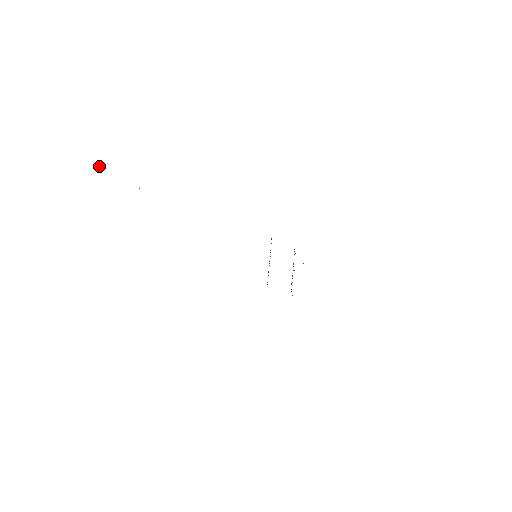
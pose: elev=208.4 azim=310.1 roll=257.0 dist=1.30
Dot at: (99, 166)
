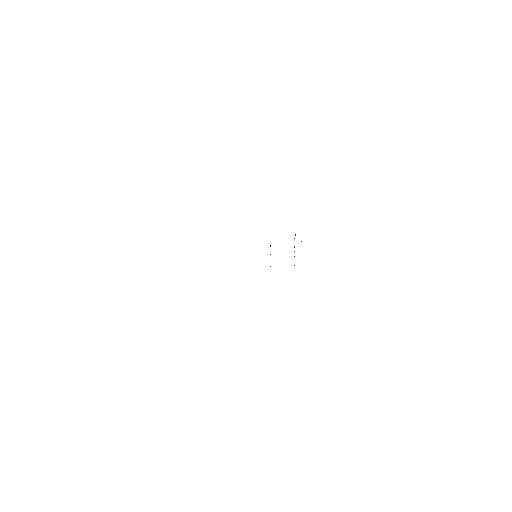
Dot at: occluded
